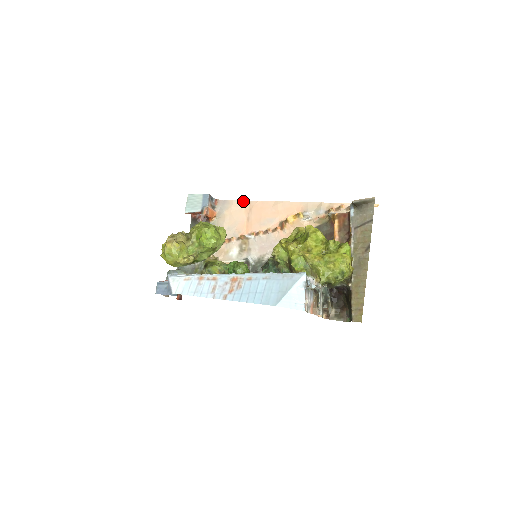
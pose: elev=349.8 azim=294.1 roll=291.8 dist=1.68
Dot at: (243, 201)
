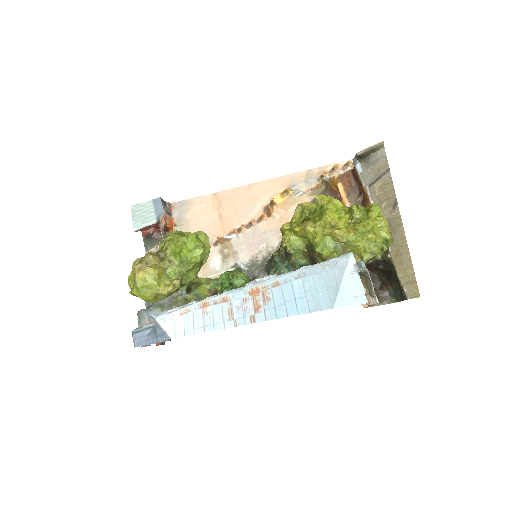
Dot at: (206, 196)
